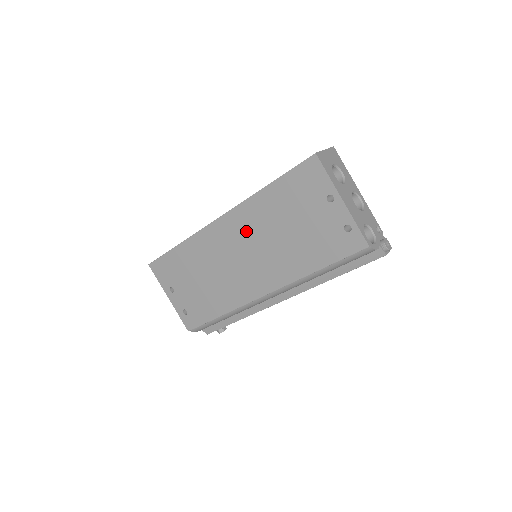
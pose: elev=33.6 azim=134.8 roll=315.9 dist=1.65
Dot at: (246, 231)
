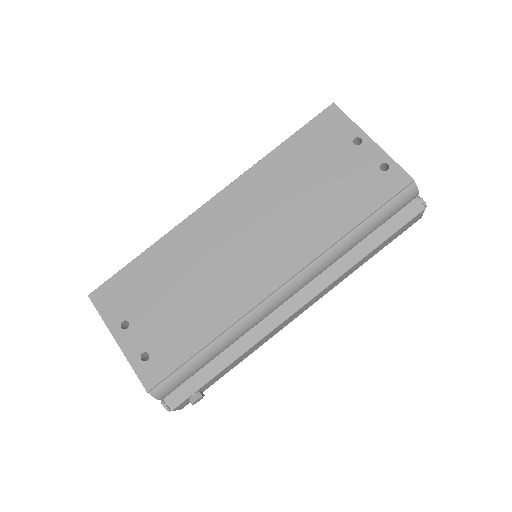
Dot at: (252, 204)
